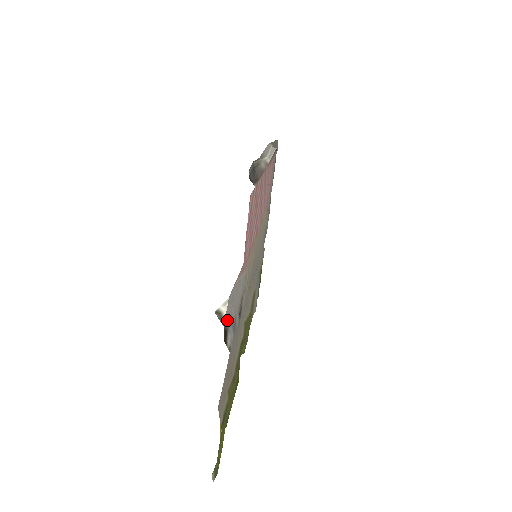
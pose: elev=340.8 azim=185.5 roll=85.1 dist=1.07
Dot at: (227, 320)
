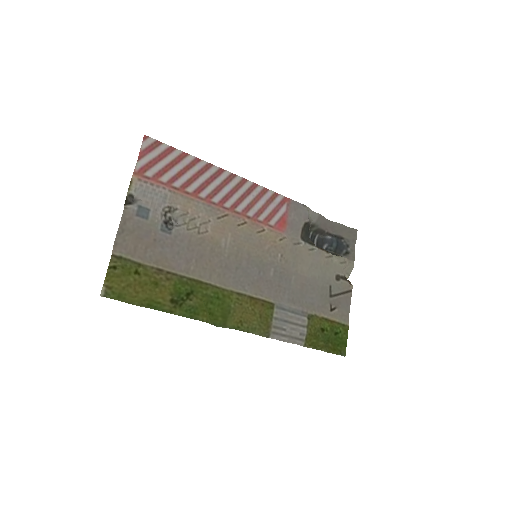
Dot at: (136, 201)
